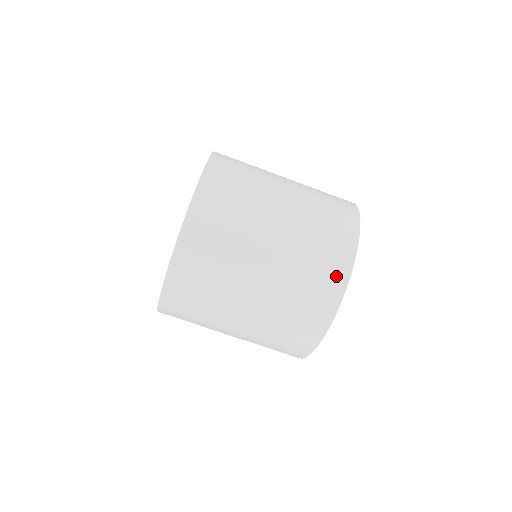
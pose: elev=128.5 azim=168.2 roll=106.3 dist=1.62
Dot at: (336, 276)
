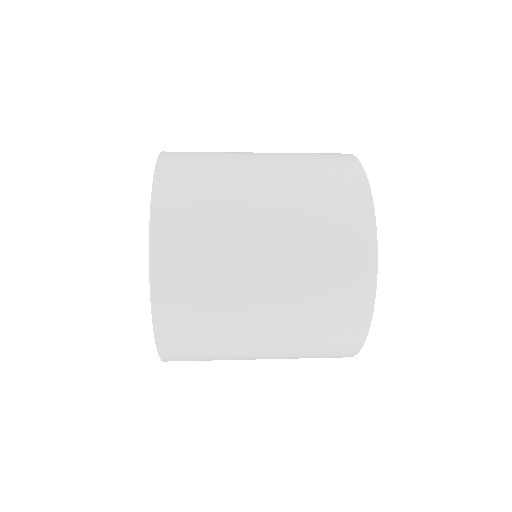
Dot at: (350, 337)
